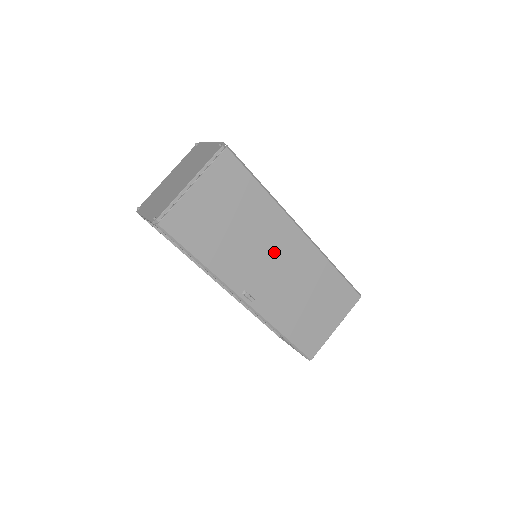
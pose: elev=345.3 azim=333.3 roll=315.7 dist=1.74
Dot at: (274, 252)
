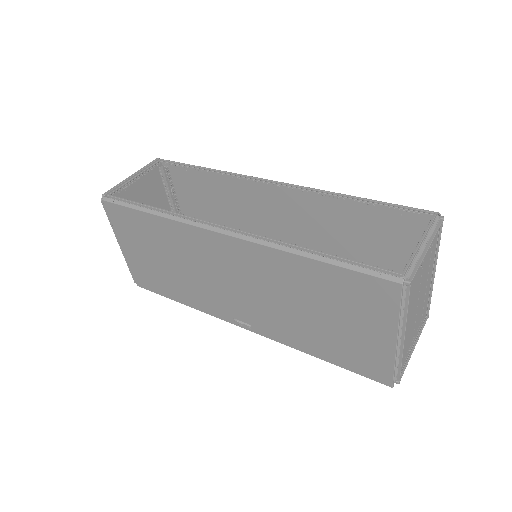
Dot at: (220, 271)
